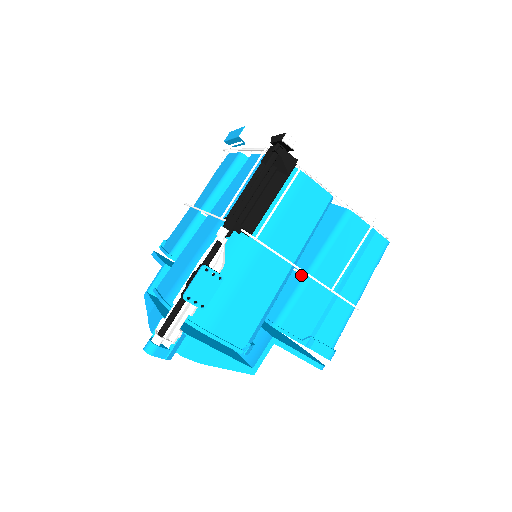
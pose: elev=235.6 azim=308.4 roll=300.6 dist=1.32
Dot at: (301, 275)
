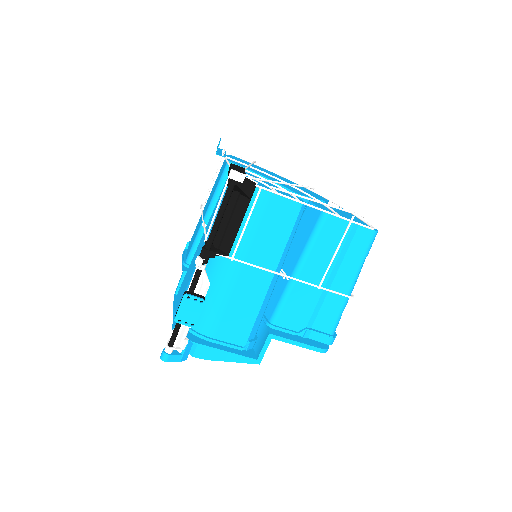
Dot at: occluded
